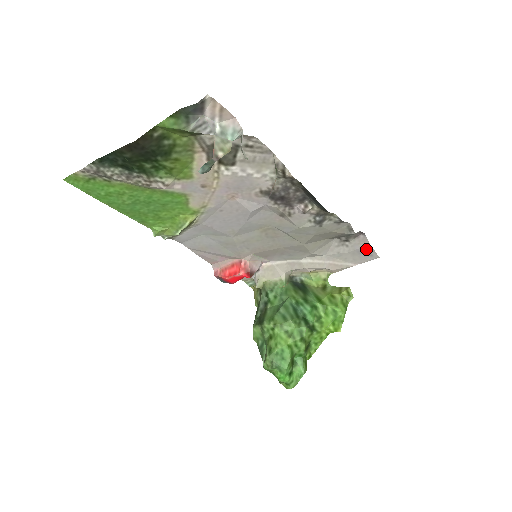
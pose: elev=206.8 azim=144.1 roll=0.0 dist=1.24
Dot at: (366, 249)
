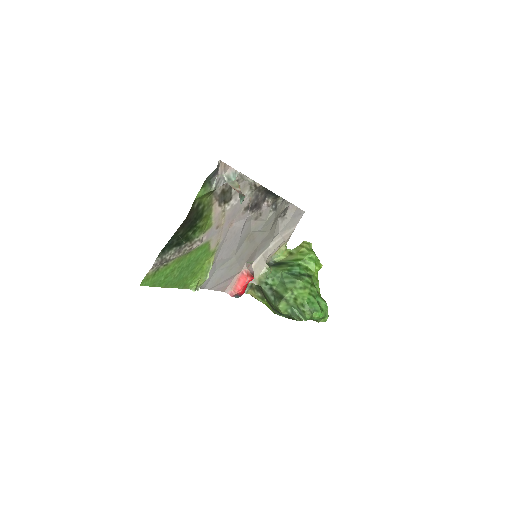
Dot at: (296, 212)
